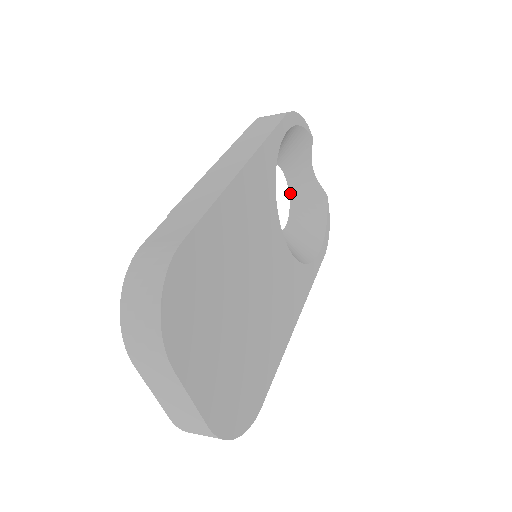
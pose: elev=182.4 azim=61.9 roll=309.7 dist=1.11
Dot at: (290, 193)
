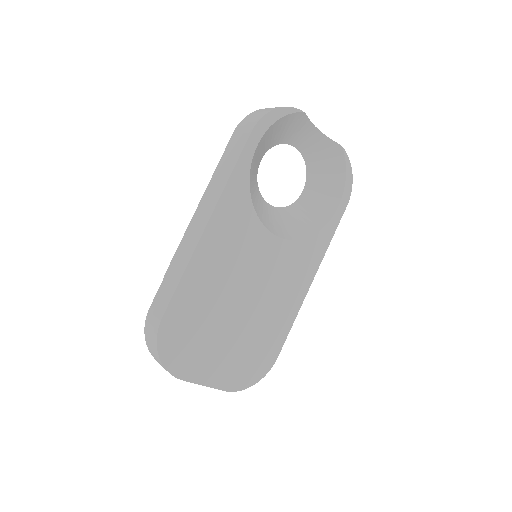
Dot at: (303, 156)
